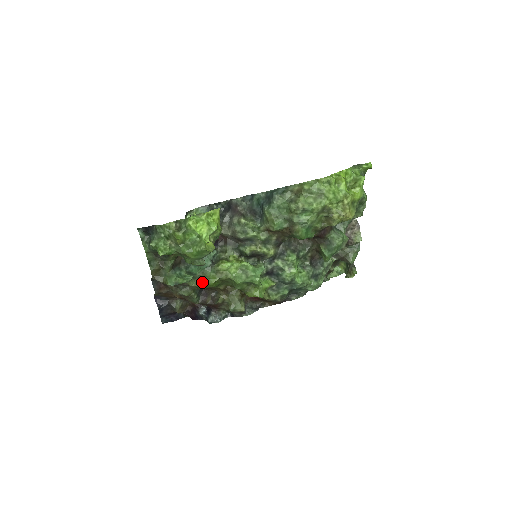
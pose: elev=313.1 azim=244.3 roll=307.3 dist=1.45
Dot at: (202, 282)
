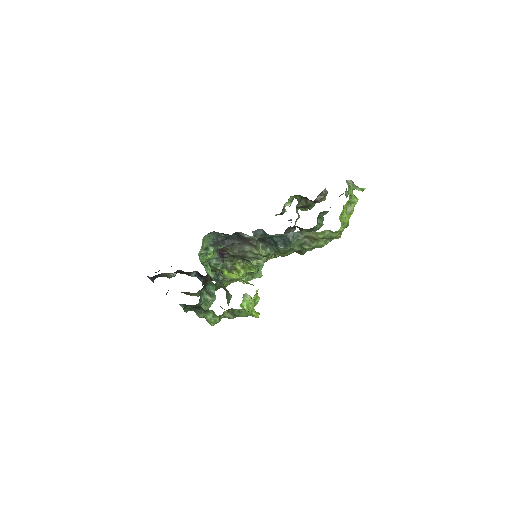
Dot at: (215, 289)
